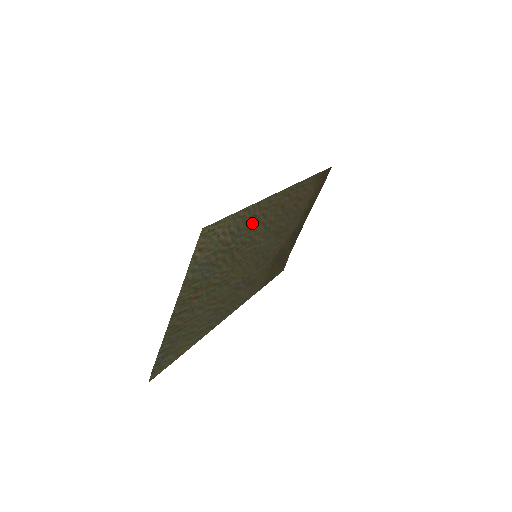
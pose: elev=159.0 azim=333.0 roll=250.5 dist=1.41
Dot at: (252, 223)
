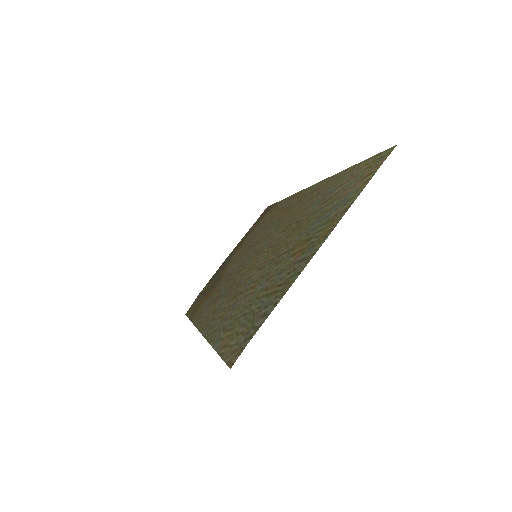
Dot at: (314, 198)
